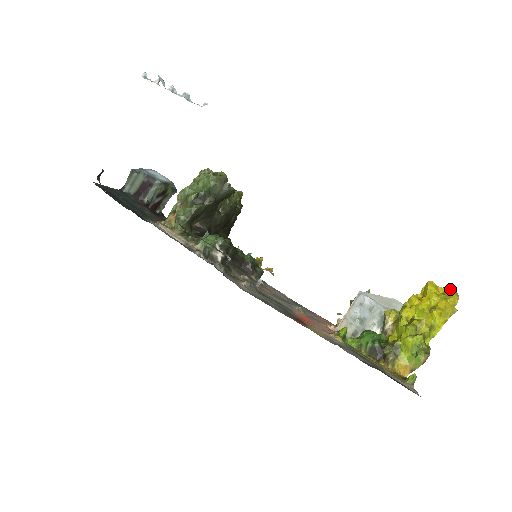
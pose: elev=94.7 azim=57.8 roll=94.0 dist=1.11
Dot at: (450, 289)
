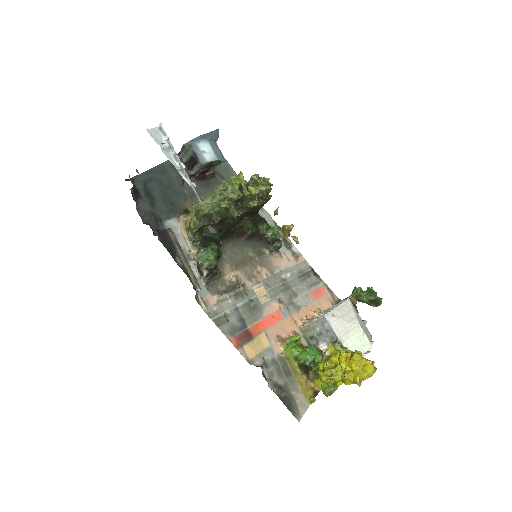
Dot at: (371, 366)
